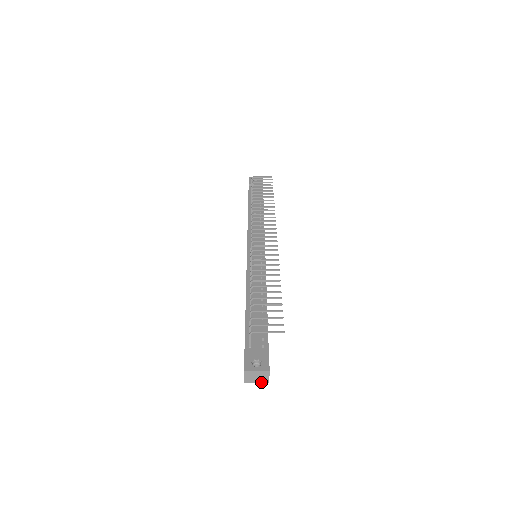
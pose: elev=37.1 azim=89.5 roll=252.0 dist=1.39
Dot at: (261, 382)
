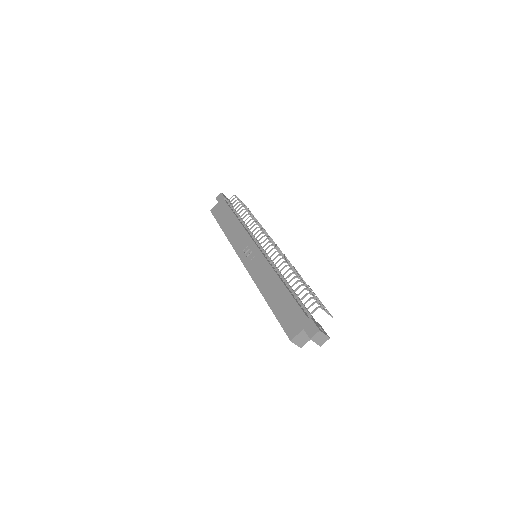
Dot at: (318, 344)
